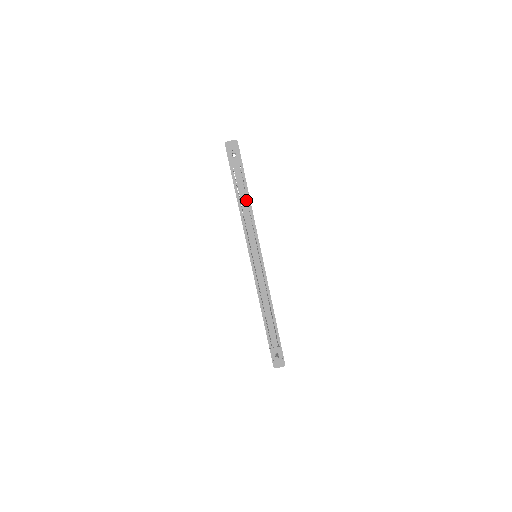
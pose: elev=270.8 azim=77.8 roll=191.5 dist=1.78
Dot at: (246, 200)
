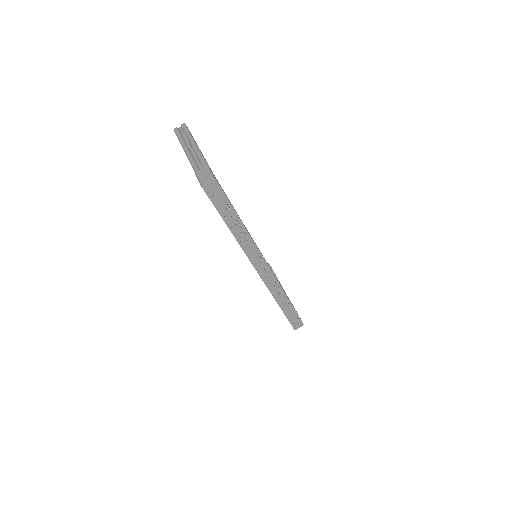
Dot at: (240, 227)
